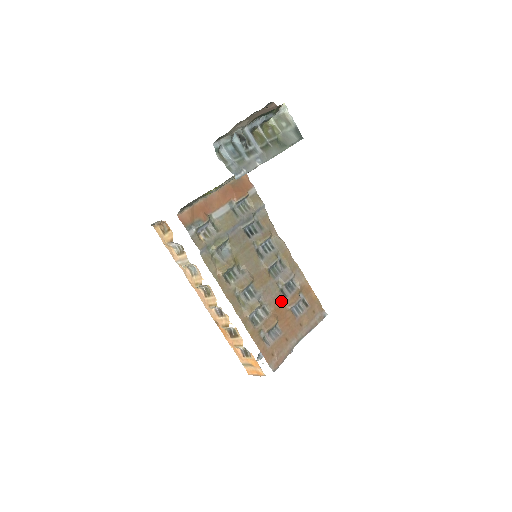
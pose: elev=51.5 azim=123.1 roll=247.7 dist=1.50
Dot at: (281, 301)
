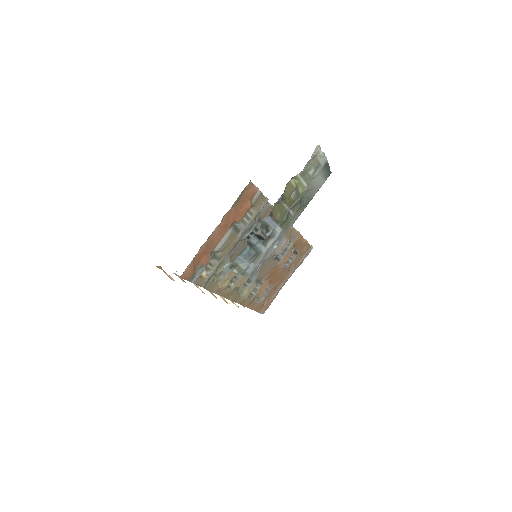
Dot at: (274, 267)
